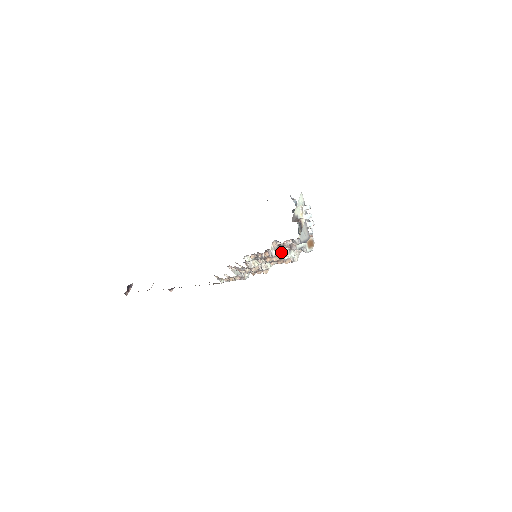
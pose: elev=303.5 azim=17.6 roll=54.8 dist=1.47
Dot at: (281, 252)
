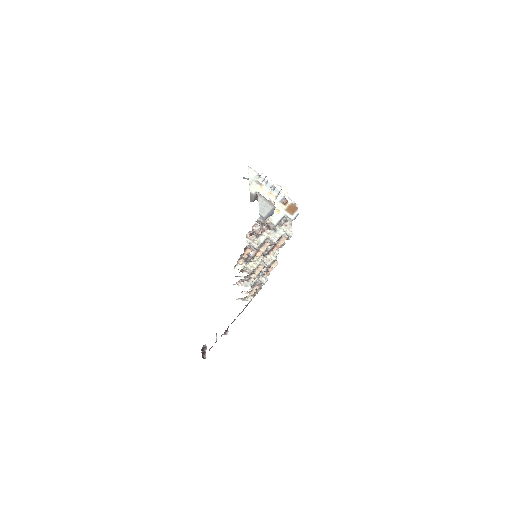
Dot at: (264, 238)
